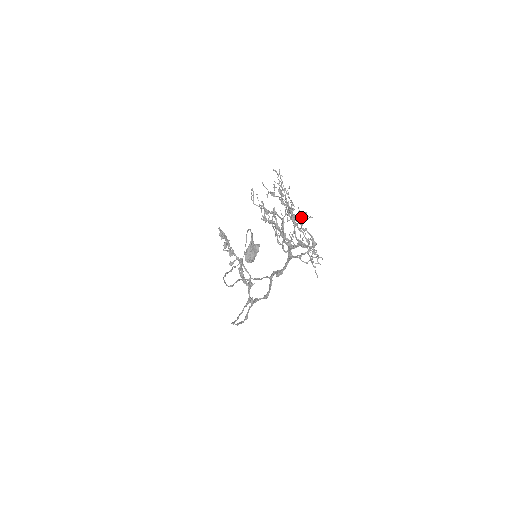
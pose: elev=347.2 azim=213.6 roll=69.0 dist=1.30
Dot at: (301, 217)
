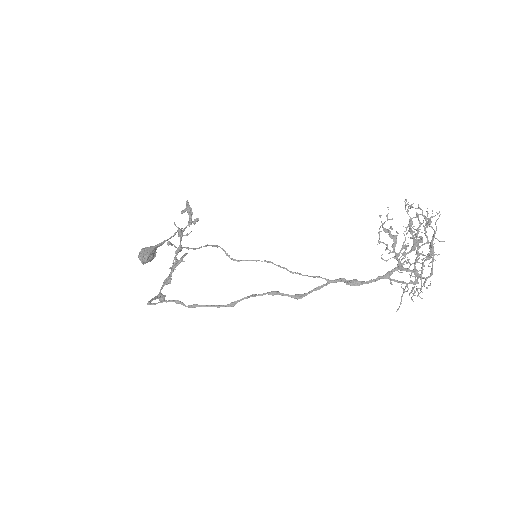
Dot at: (430, 253)
